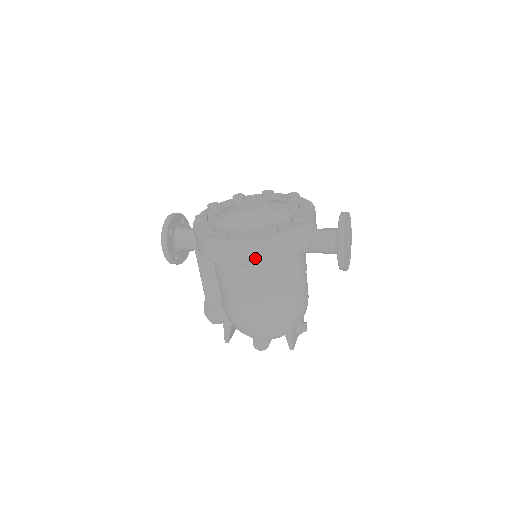
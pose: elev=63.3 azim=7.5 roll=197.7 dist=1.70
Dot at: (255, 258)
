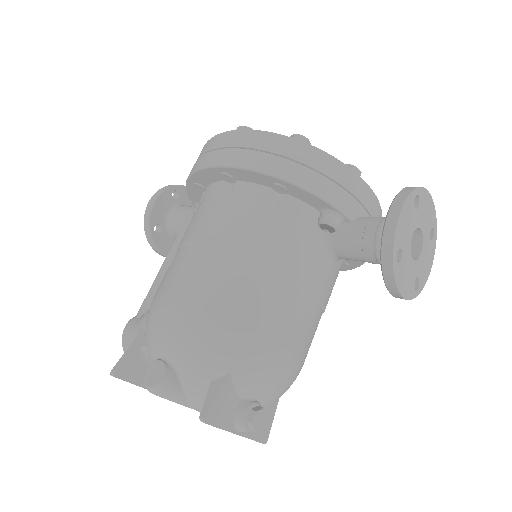
Dot at: (250, 158)
